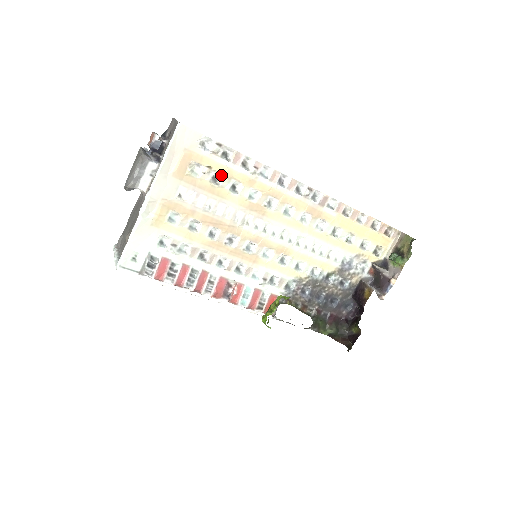
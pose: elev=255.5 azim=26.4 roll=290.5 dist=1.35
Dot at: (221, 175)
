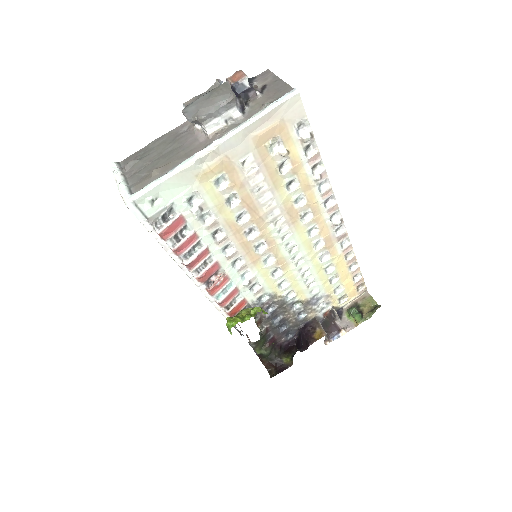
Dot at: (290, 165)
